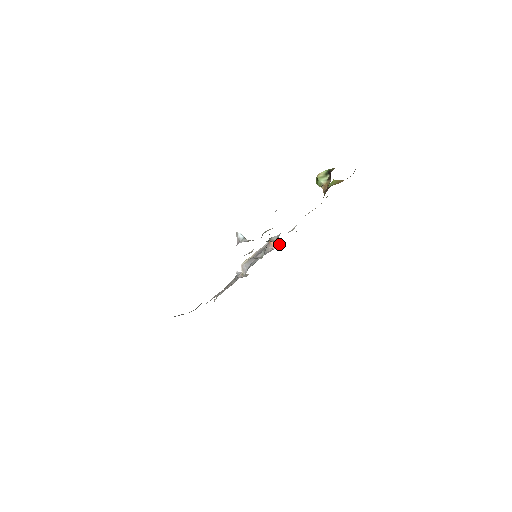
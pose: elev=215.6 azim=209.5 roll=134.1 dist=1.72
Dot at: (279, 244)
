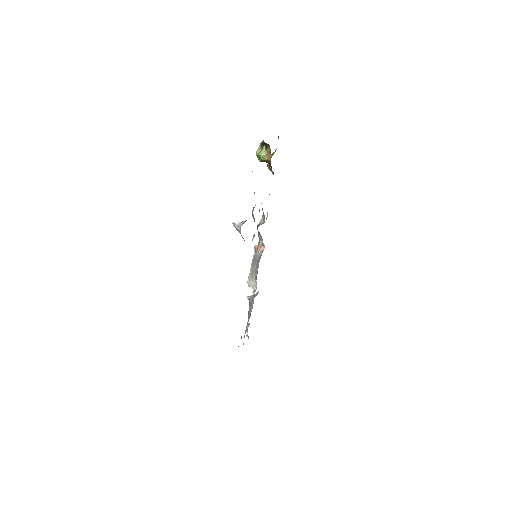
Dot at: occluded
